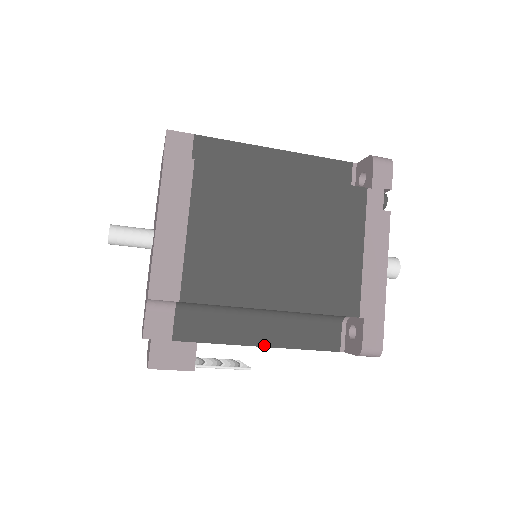
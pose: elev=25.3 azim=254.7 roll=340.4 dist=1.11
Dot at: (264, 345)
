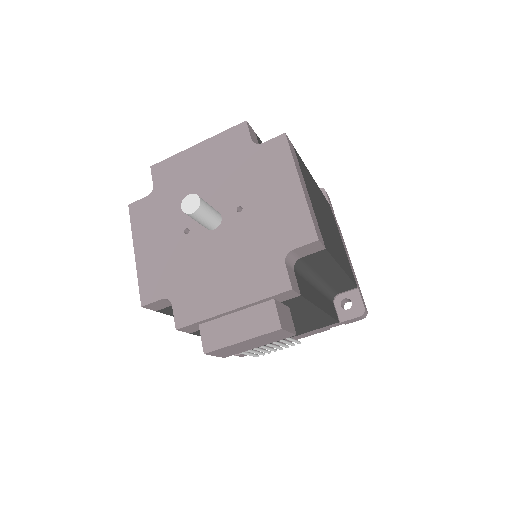
Dot at: (323, 310)
